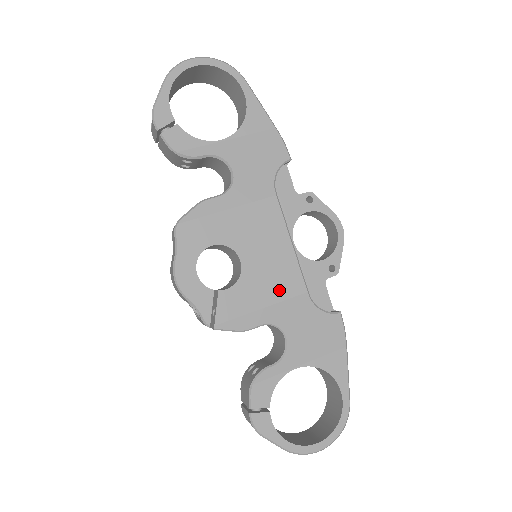
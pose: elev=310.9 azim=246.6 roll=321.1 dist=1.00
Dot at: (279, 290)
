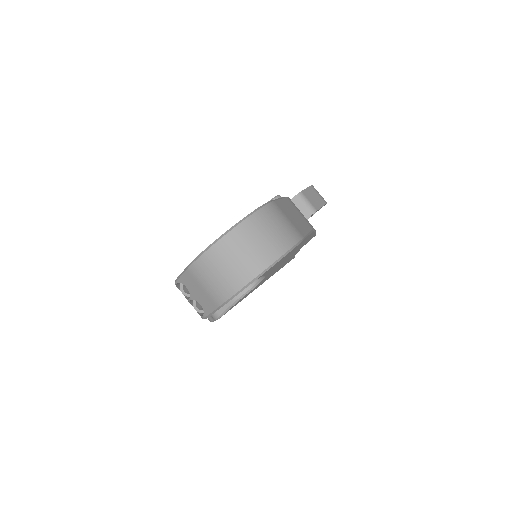
Dot at: occluded
